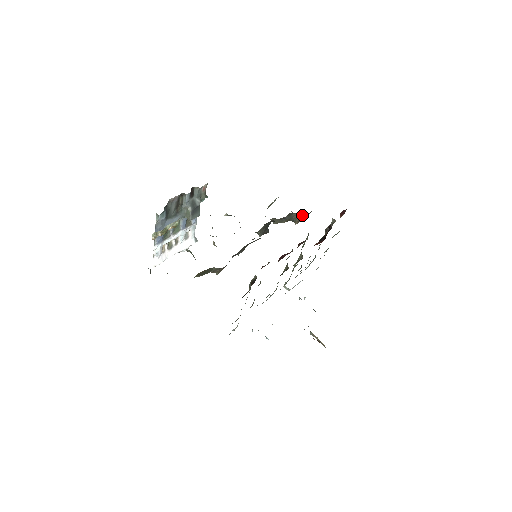
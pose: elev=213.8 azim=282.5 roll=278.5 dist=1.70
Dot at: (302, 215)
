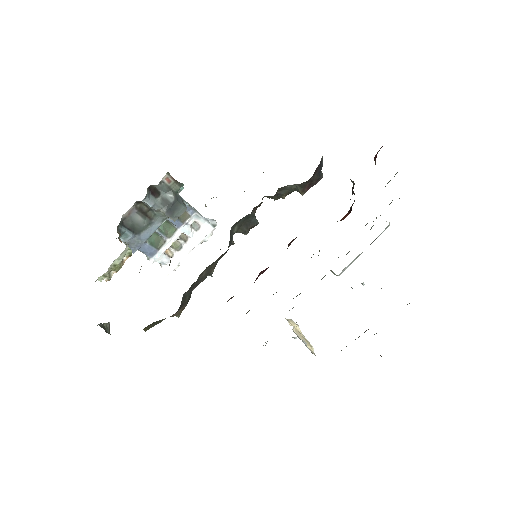
Dot at: (301, 184)
